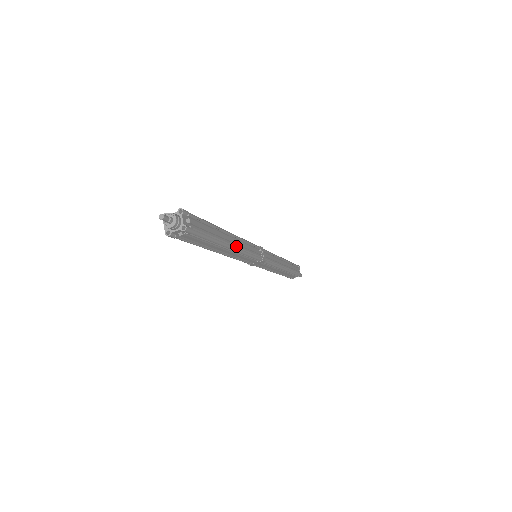
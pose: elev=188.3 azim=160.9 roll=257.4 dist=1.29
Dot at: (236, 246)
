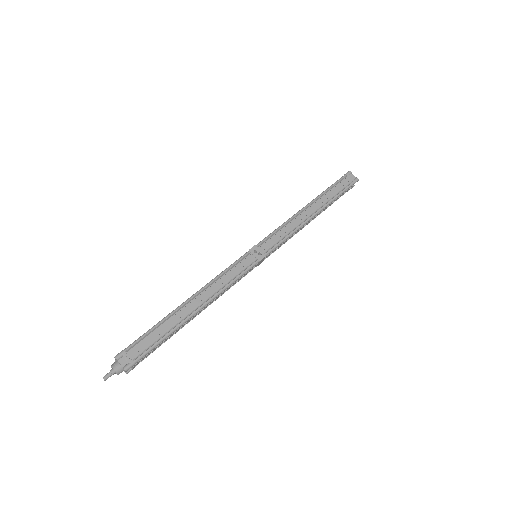
Dot at: (205, 301)
